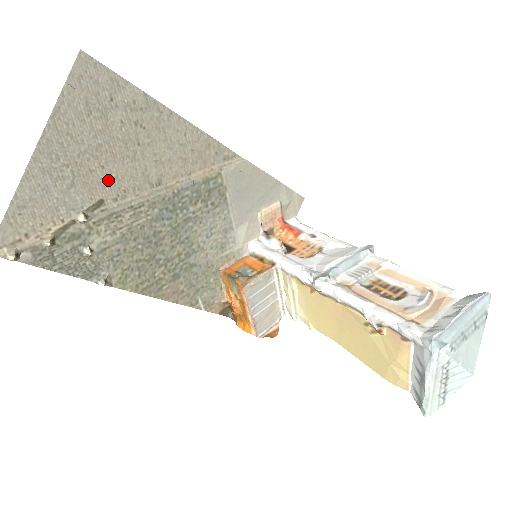
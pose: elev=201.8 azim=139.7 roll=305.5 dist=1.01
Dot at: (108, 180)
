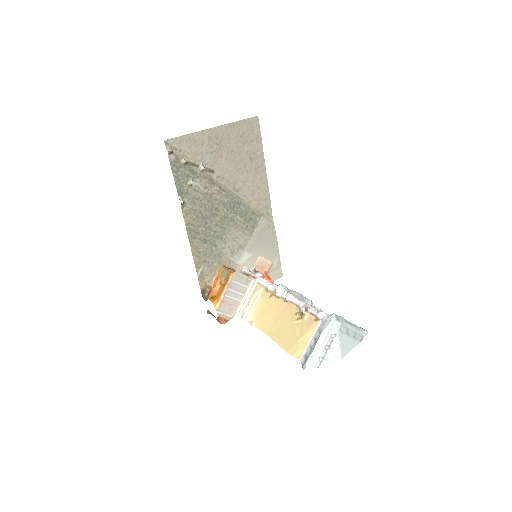
Dot at: (223, 166)
